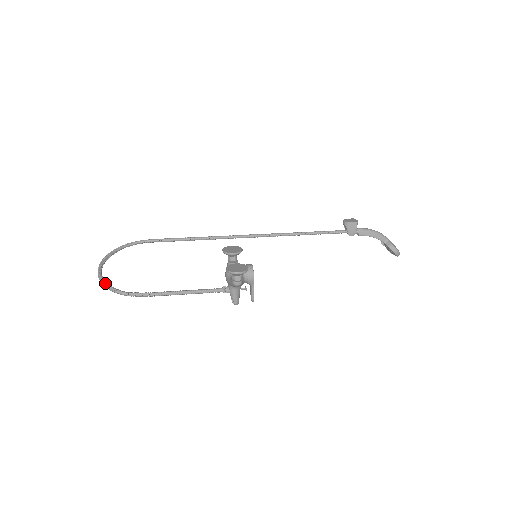
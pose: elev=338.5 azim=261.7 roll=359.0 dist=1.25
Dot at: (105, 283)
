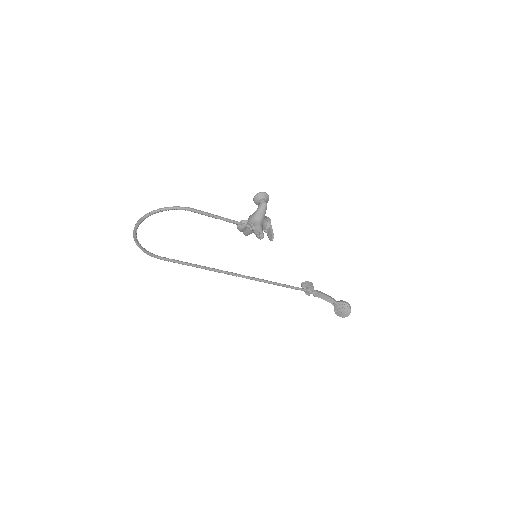
Dot at: (153, 210)
